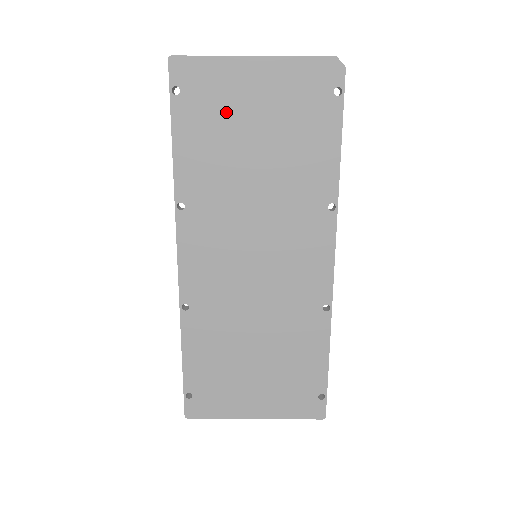
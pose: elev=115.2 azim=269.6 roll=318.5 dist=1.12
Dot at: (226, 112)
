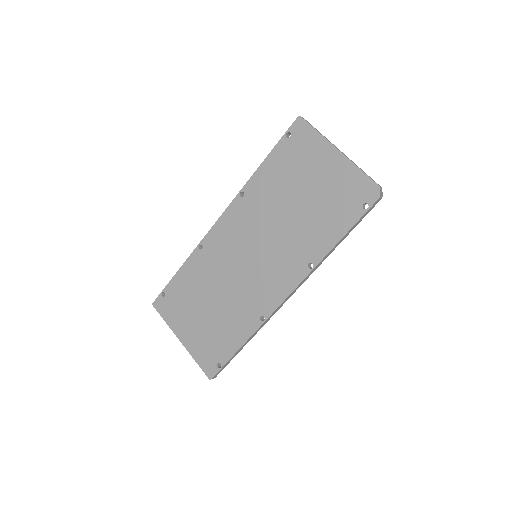
Dot at: (302, 166)
